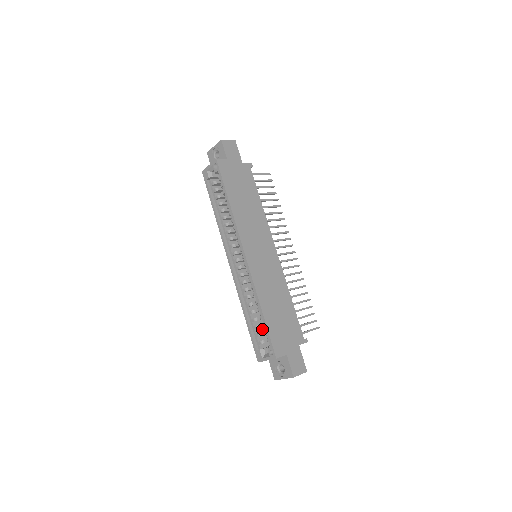
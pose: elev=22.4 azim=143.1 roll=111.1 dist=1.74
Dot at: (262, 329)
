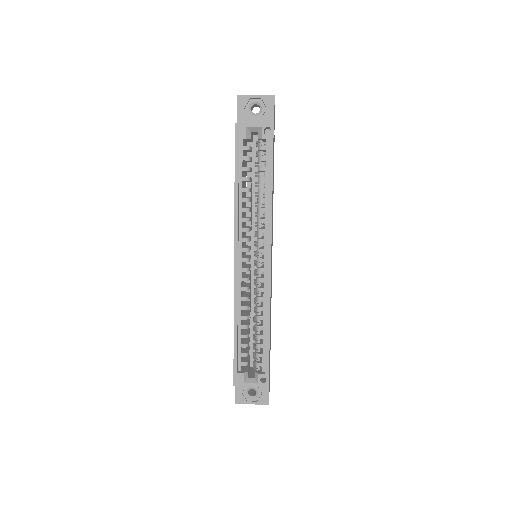
Dot at: occluded
